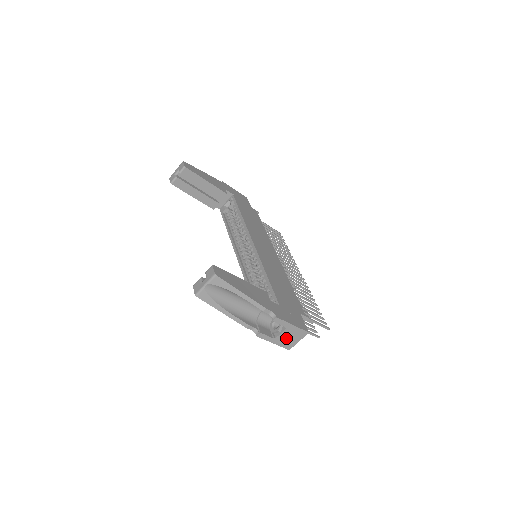
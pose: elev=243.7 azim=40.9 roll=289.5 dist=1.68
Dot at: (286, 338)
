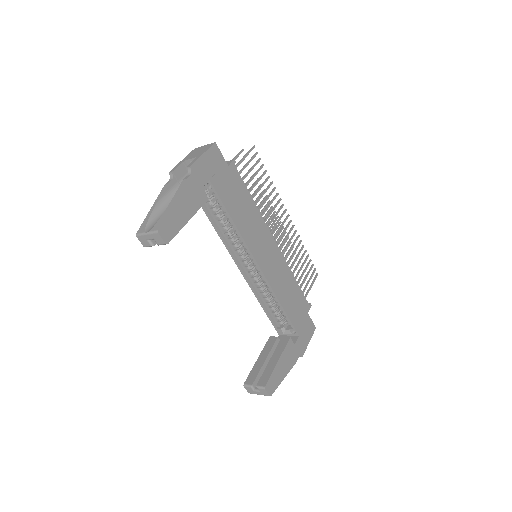
Dot at: occluded
